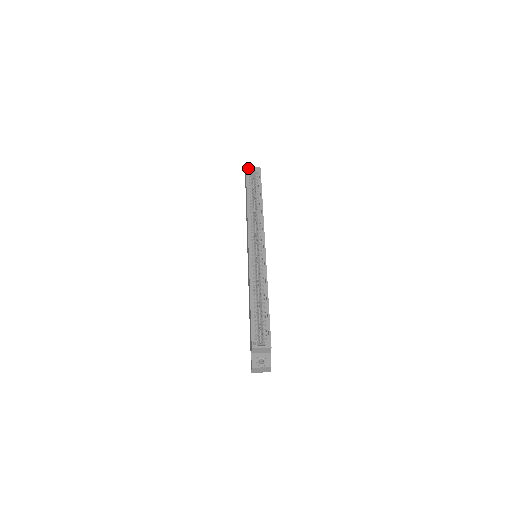
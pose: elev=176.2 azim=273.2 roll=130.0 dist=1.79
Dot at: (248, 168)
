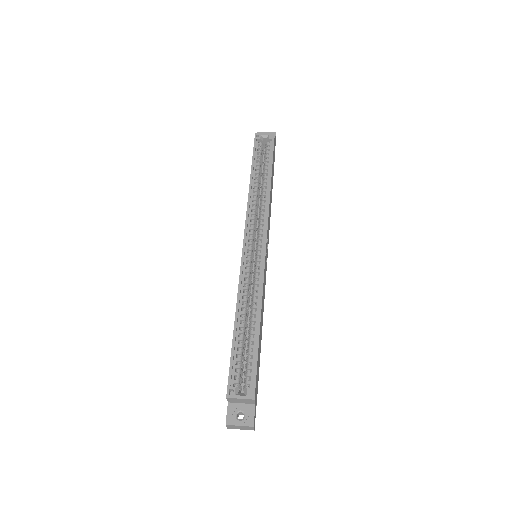
Dot at: (258, 133)
